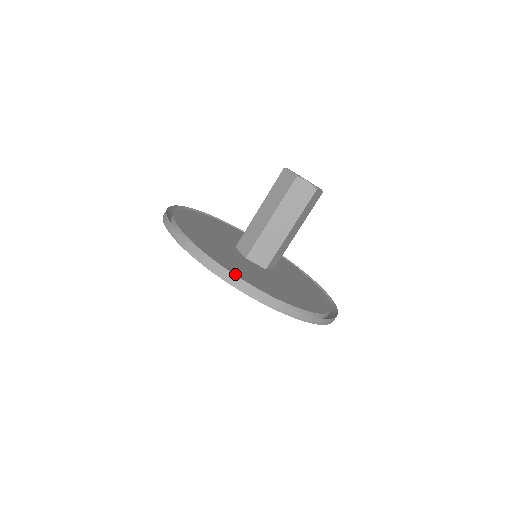
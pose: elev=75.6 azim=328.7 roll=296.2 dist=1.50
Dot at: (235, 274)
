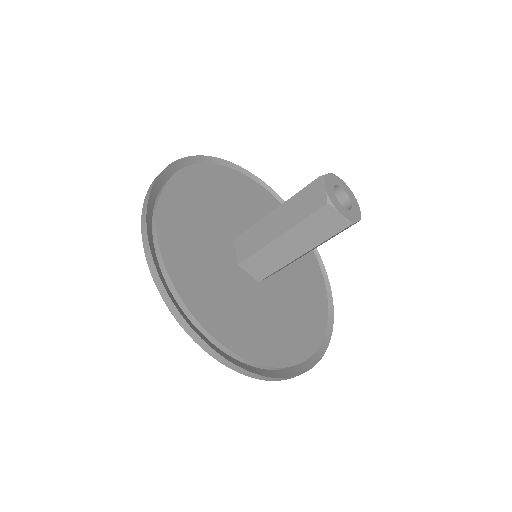
Dot at: (198, 319)
